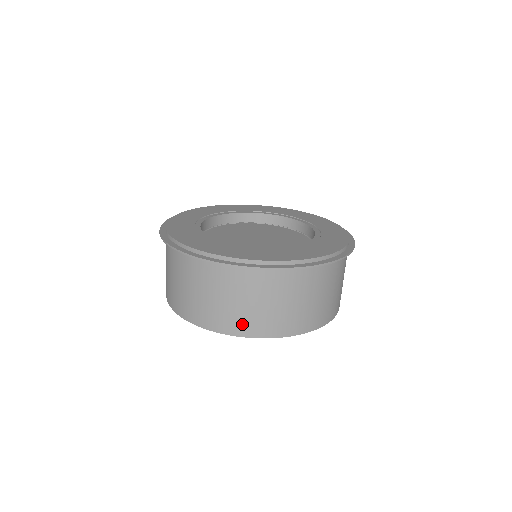
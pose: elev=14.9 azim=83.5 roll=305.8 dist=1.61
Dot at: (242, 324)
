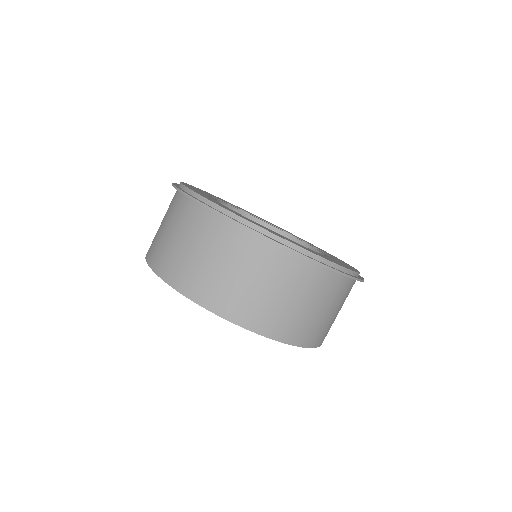
Dot at: (294, 330)
